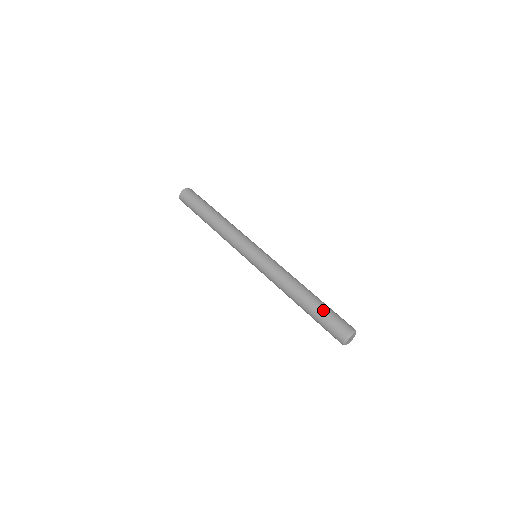
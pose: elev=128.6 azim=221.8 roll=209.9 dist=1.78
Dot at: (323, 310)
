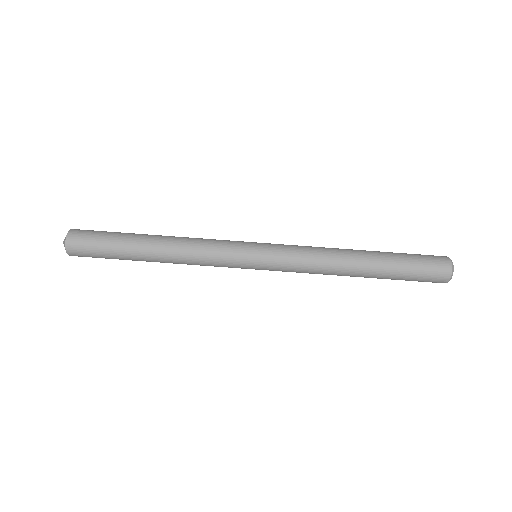
Dot at: (402, 262)
